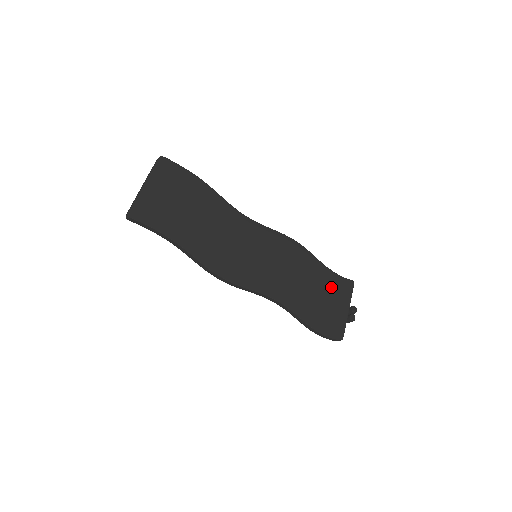
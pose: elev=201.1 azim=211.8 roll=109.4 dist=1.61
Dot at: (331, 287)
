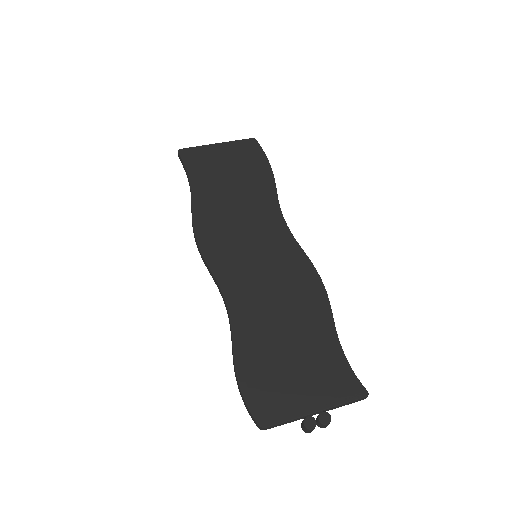
Dot at: (319, 362)
